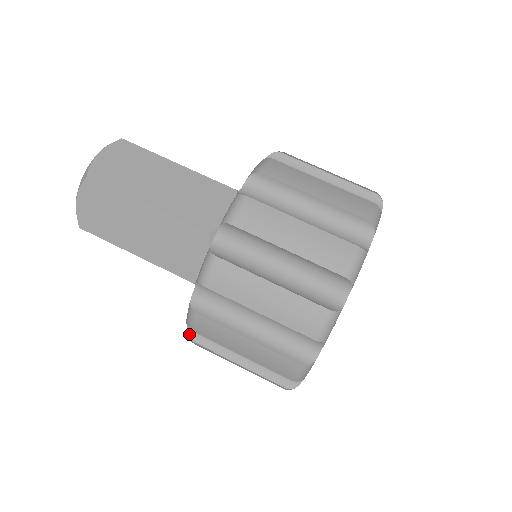
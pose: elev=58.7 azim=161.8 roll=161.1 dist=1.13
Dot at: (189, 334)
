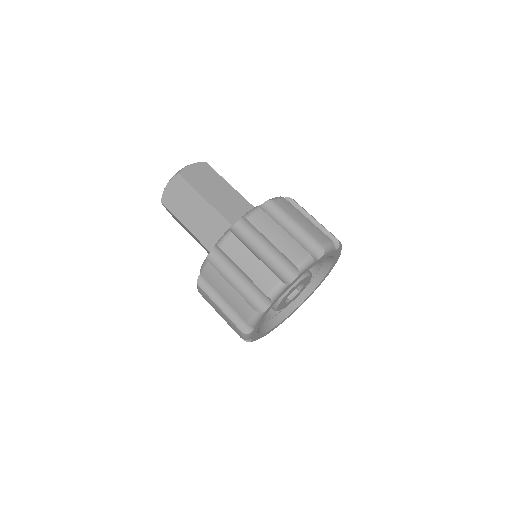
Dot at: (198, 281)
